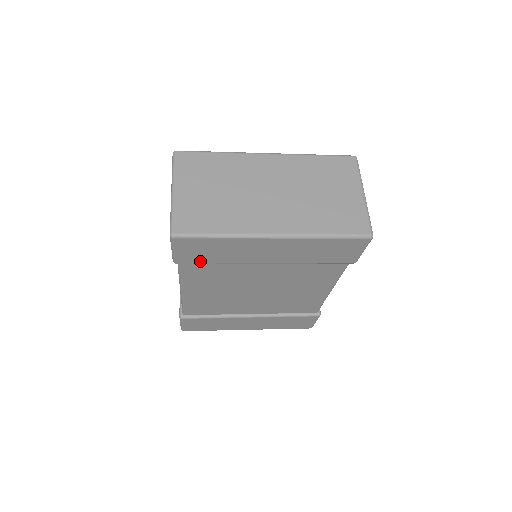
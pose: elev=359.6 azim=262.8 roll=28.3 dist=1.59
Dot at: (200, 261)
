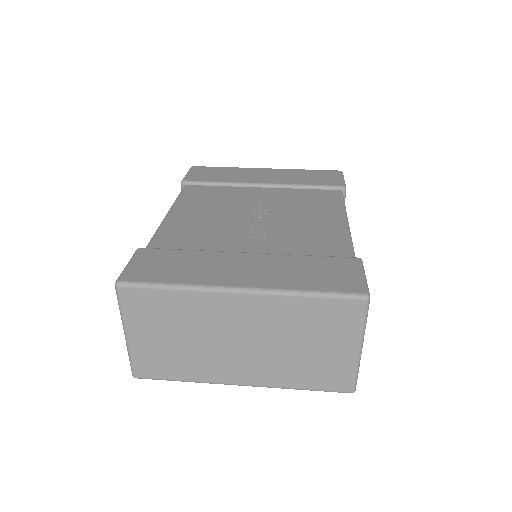
Dot at: occluded
